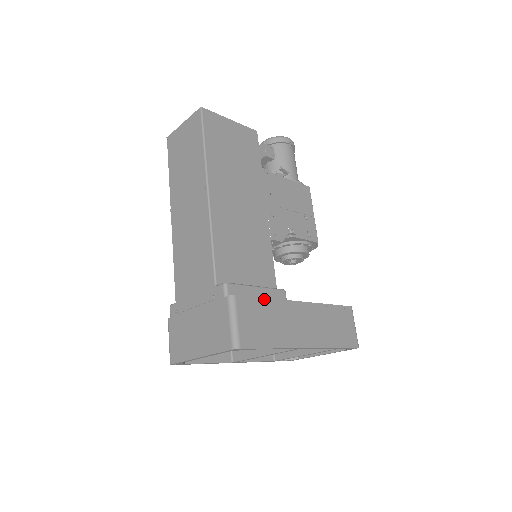
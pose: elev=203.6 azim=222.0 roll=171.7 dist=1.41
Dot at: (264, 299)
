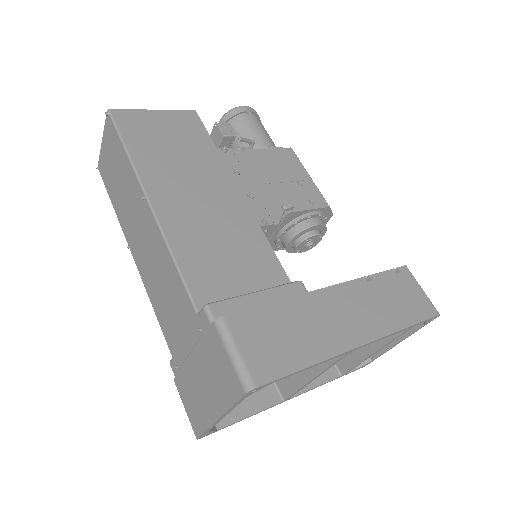
Dot at: (270, 304)
